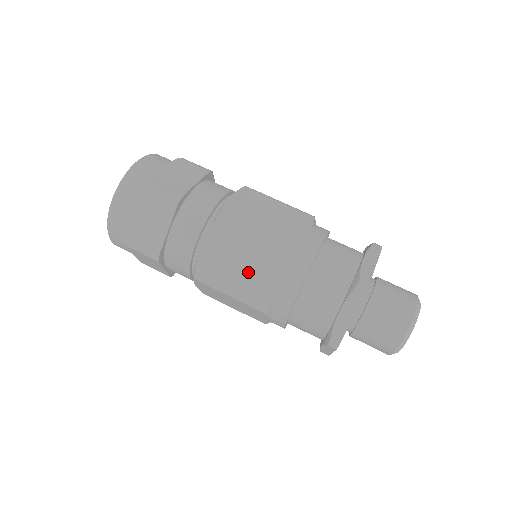
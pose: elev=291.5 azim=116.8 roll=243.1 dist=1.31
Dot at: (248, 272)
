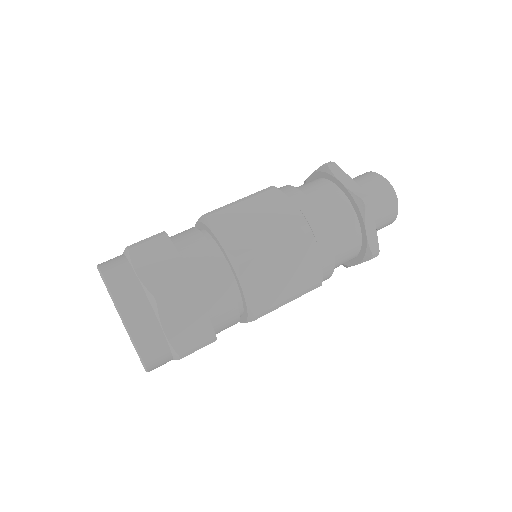
Dot at: (266, 219)
